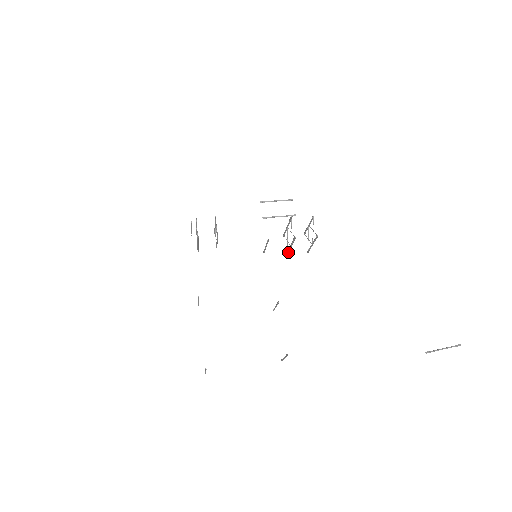
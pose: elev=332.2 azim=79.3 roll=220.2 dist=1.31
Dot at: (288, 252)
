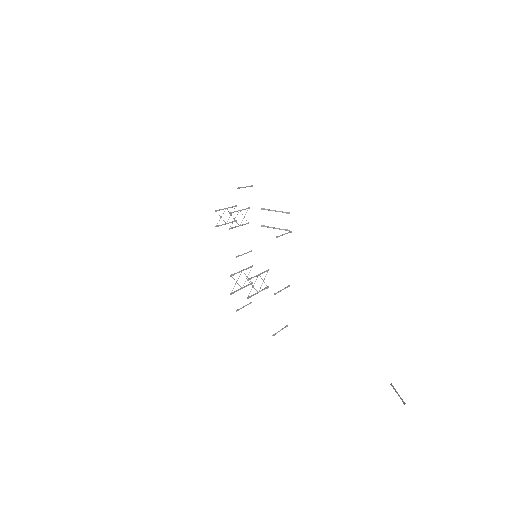
Dot at: occluded
